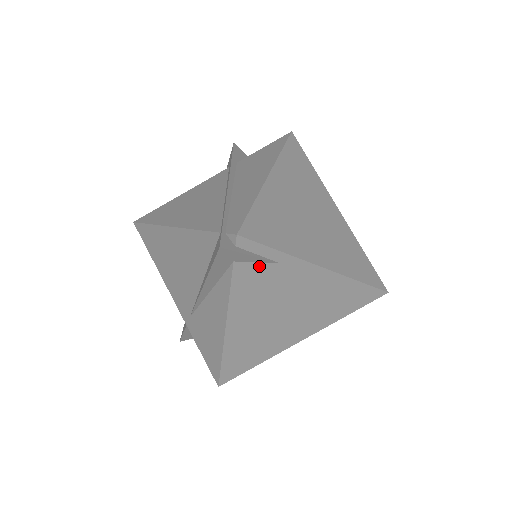
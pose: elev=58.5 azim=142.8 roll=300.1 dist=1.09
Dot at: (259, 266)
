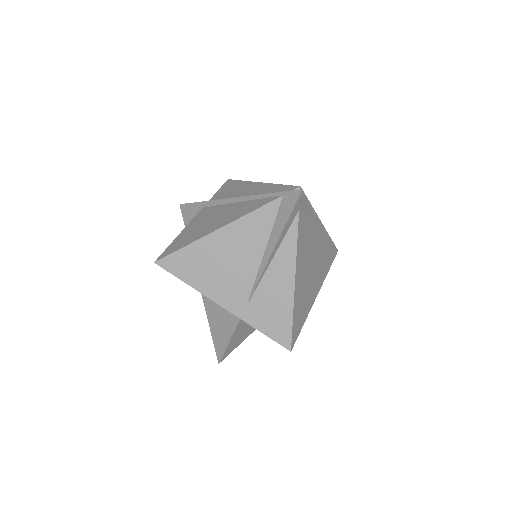
Dot at: (305, 216)
